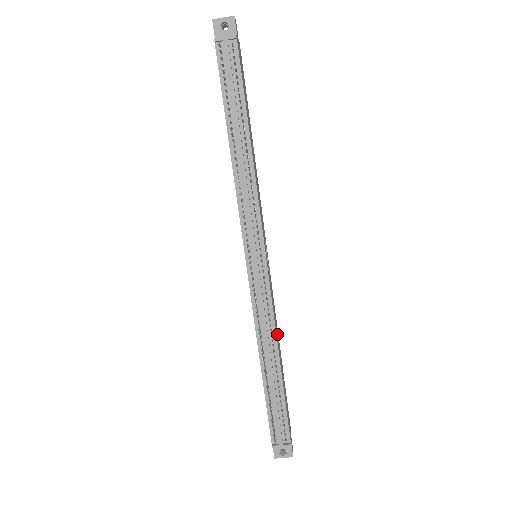
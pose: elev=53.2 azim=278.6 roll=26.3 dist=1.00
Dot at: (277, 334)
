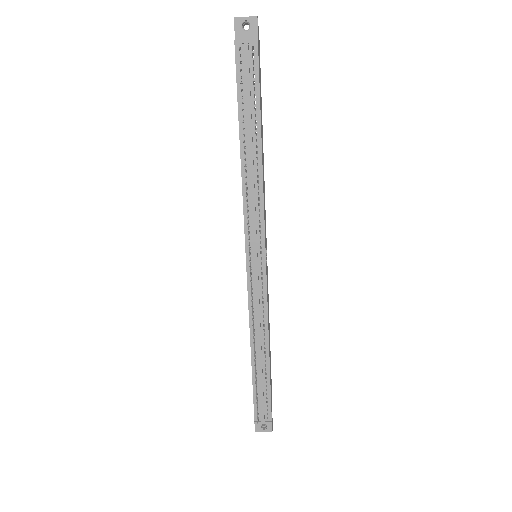
Dot at: occluded
